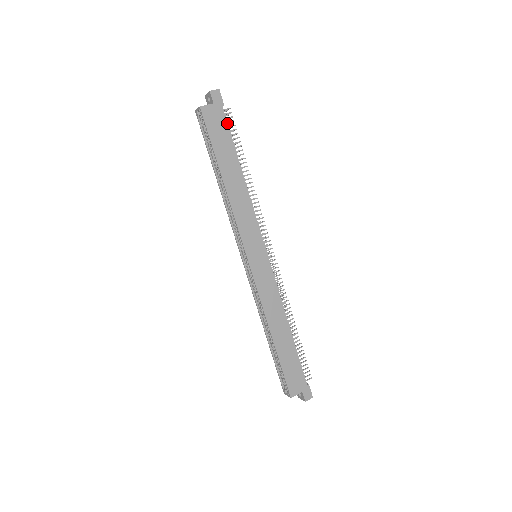
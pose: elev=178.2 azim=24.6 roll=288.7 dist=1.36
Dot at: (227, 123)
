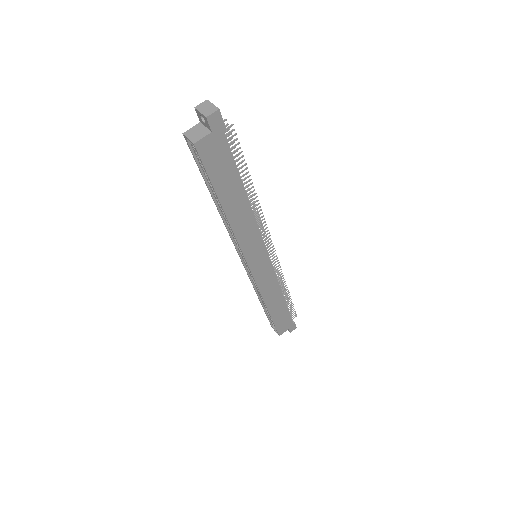
Dot at: (230, 149)
